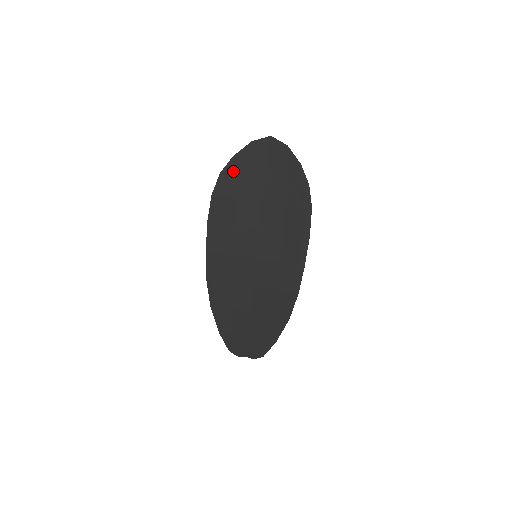
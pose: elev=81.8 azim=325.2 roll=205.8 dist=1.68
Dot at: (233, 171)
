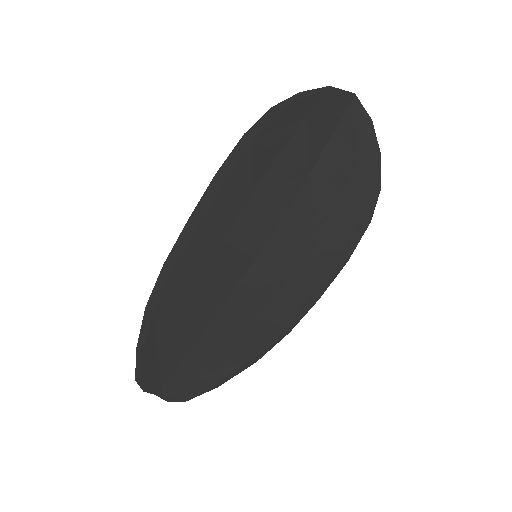
Dot at: (290, 115)
